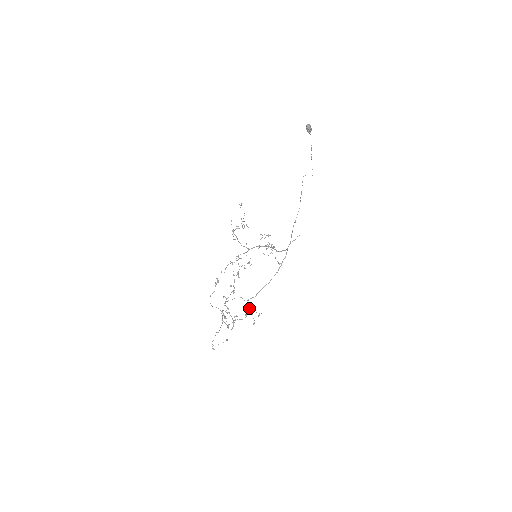
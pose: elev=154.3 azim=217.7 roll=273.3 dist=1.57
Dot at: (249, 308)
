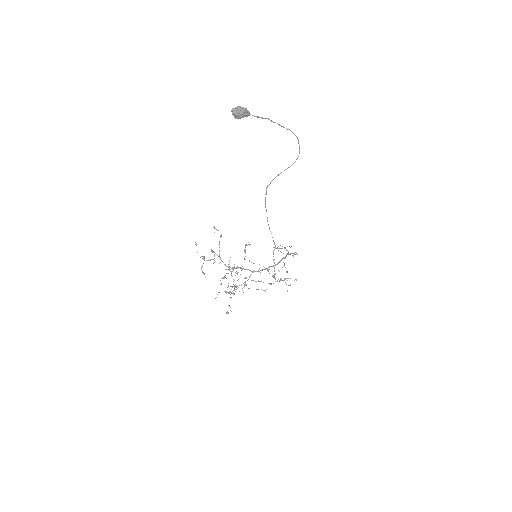
Dot at: (277, 281)
